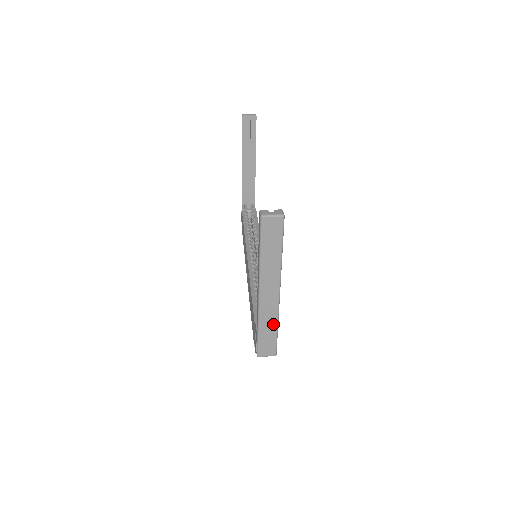
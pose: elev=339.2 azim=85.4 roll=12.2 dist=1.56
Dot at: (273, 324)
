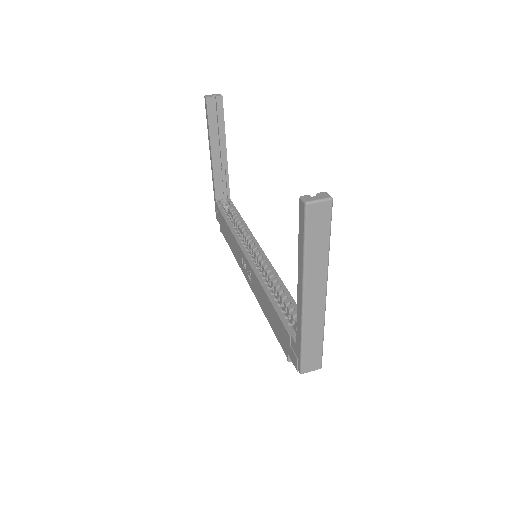
Dot at: (319, 332)
